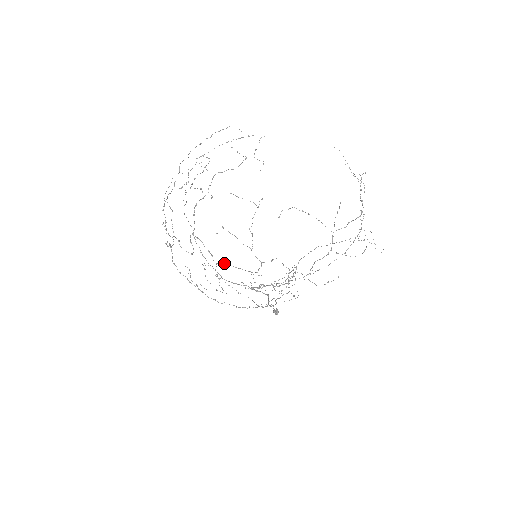
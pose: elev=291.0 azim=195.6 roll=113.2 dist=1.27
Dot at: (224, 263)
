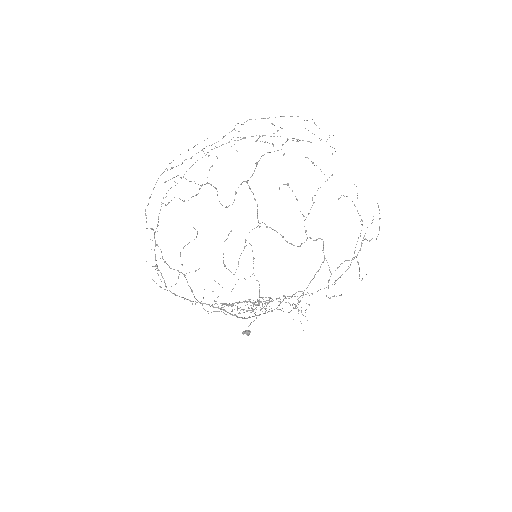
Dot at: occluded
